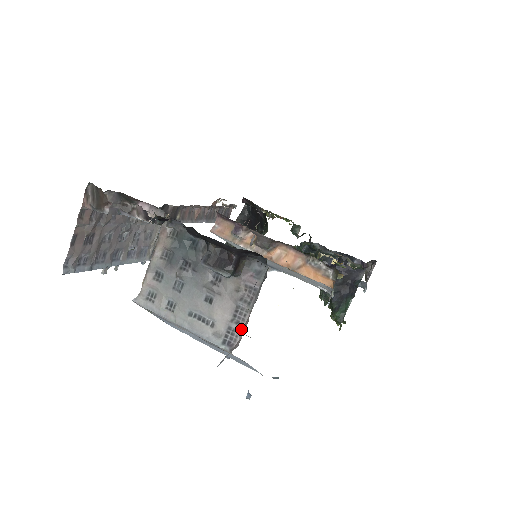
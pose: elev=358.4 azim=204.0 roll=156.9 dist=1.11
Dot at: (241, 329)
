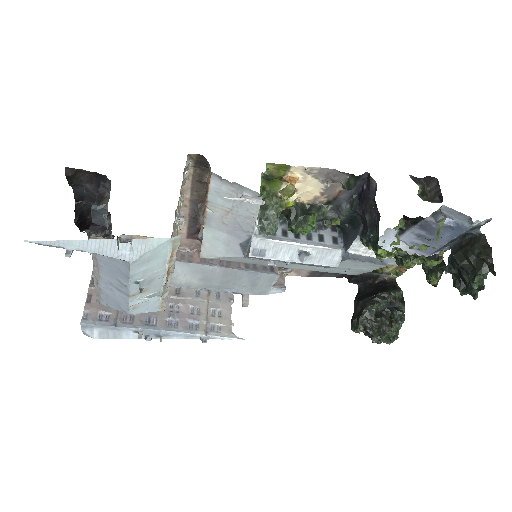
Dot at: occluded
